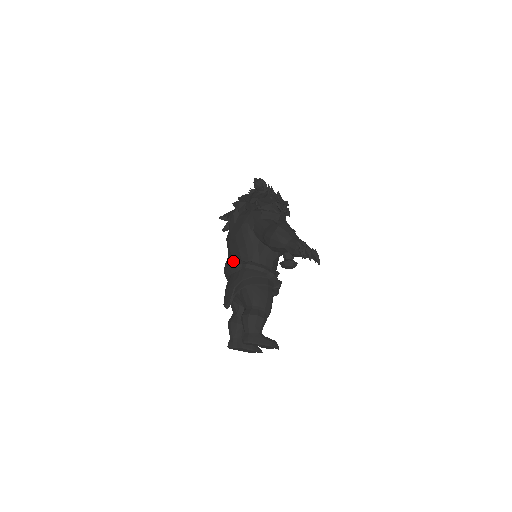
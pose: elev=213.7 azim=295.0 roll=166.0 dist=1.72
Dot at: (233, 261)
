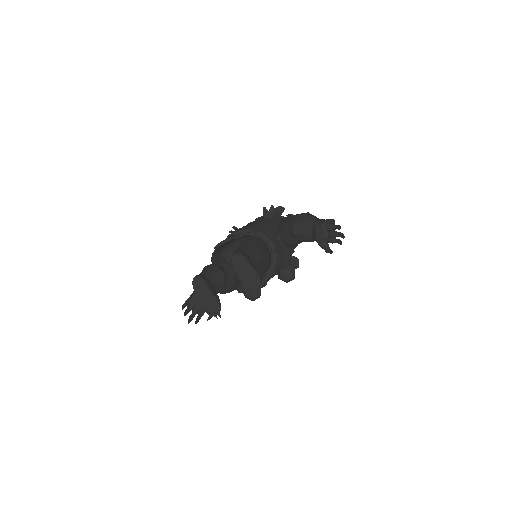
Dot at: occluded
